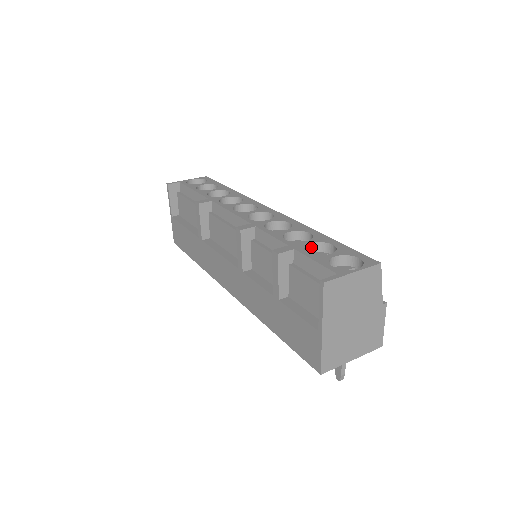
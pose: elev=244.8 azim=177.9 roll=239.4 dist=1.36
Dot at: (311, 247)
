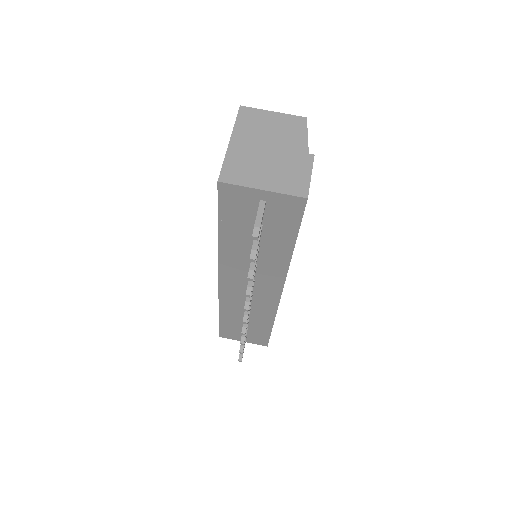
Dot at: occluded
